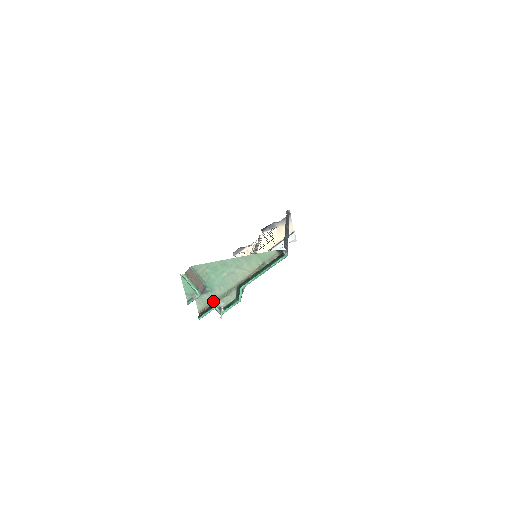
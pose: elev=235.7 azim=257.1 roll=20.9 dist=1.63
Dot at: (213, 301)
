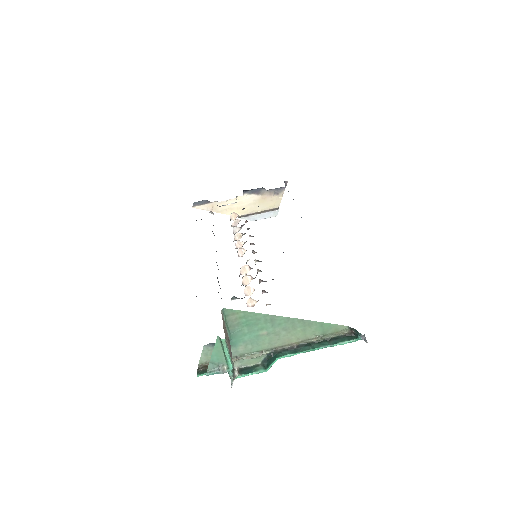
Dot at: occluded
